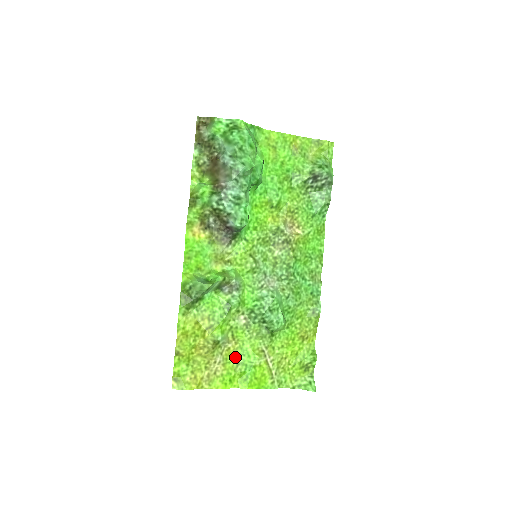
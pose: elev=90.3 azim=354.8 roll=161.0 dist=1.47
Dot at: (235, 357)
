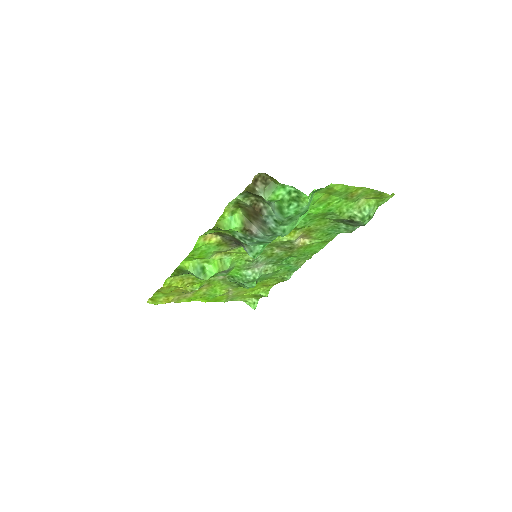
Dot at: (204, 291)
